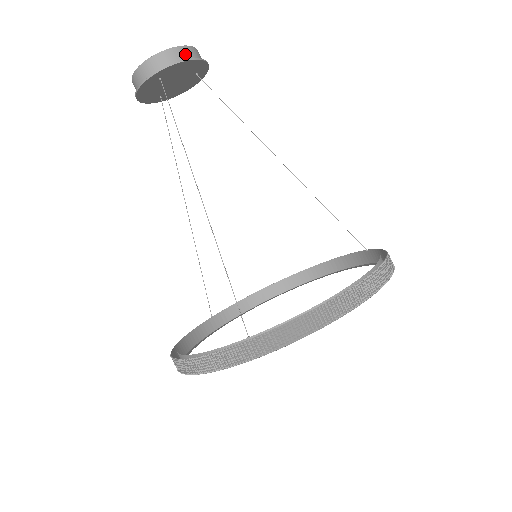
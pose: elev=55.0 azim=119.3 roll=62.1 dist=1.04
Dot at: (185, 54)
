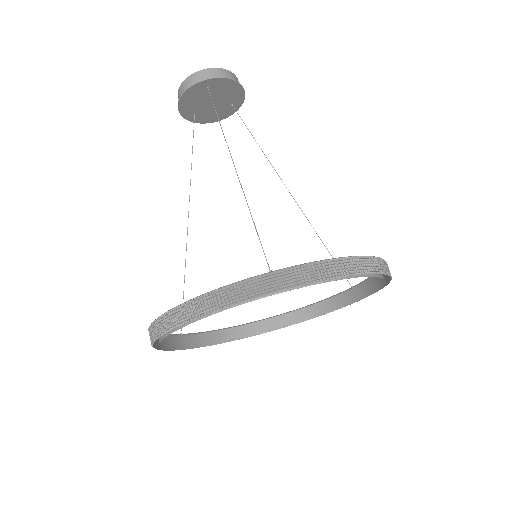
Dot at: (233, 78)
